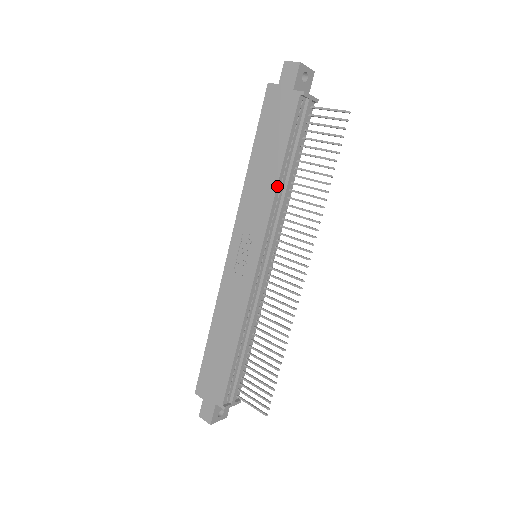
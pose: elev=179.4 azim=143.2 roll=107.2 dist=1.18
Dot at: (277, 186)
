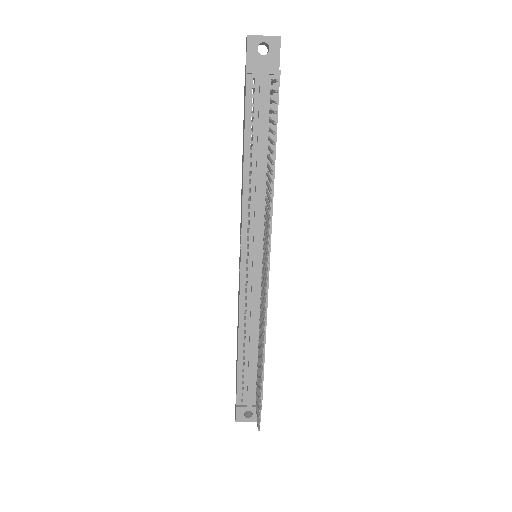
Dot at: (243, 180)
